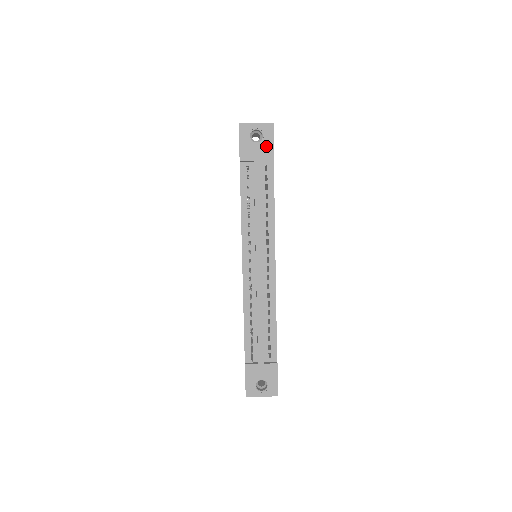
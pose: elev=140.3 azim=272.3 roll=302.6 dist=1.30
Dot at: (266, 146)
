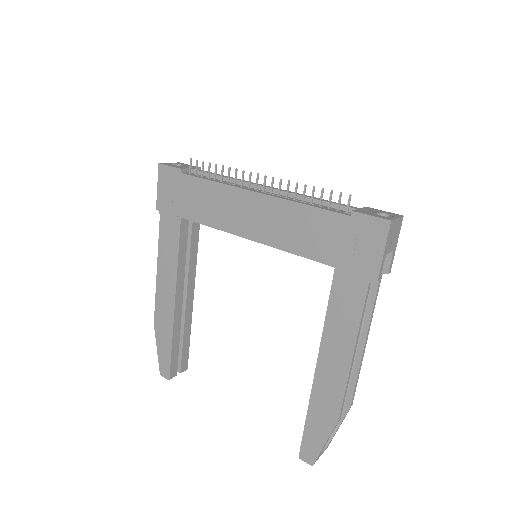
Dot at: (188, 166)
